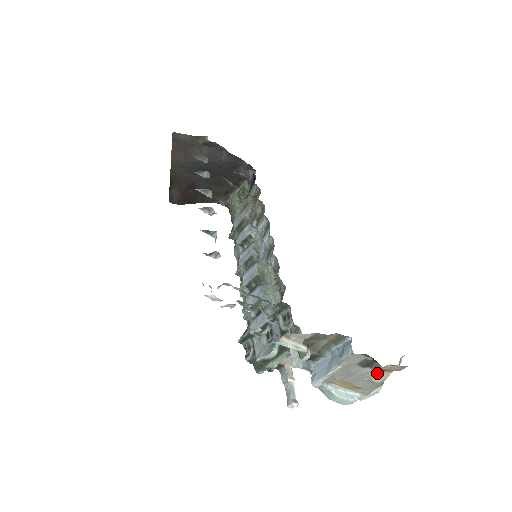
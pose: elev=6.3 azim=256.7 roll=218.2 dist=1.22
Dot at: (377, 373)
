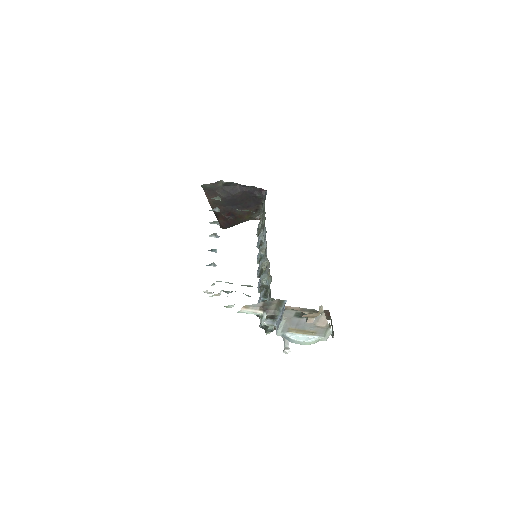
Dot at: (306, 320)
